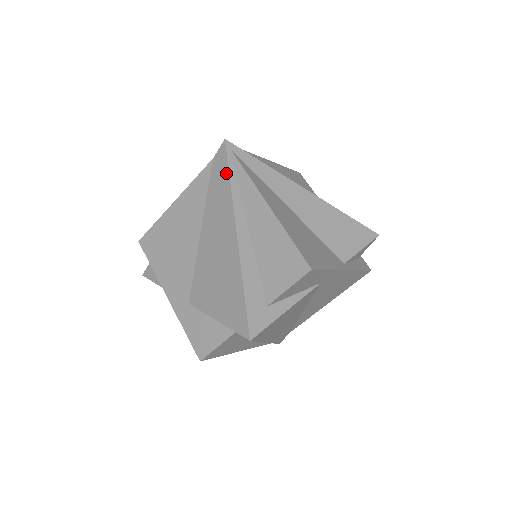
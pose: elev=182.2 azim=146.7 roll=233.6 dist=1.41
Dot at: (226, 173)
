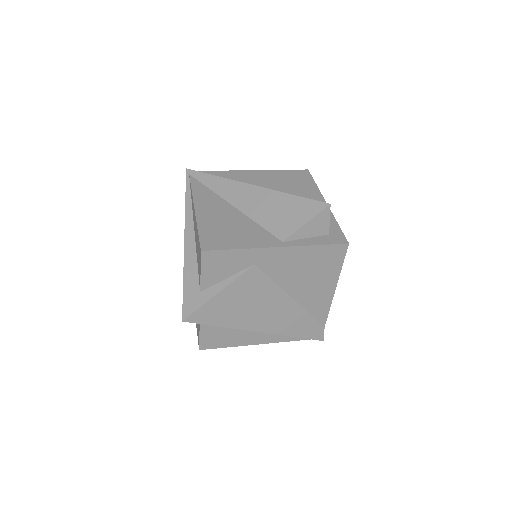
Dot at: (186, 194)
